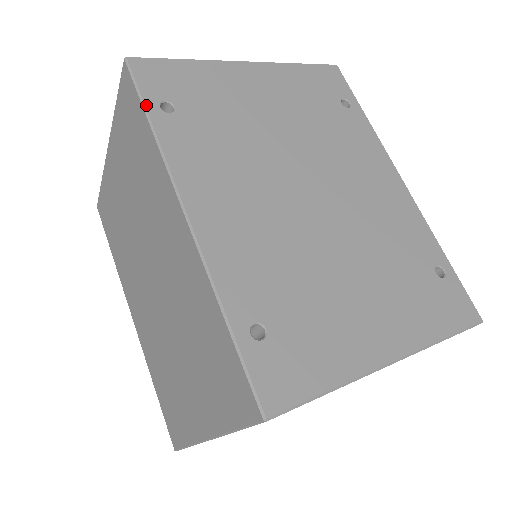
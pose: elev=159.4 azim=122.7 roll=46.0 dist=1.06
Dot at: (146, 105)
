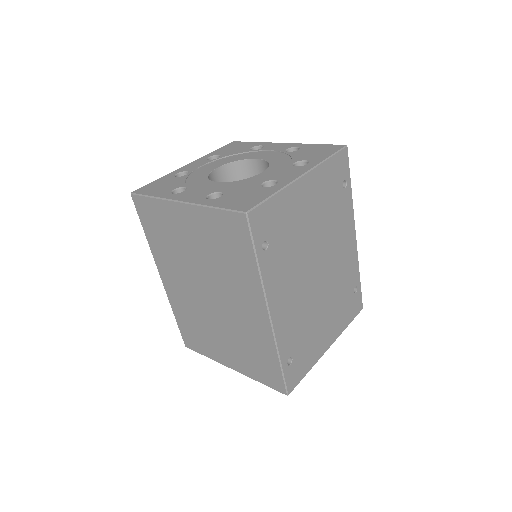
Dot at: (256, 251)
